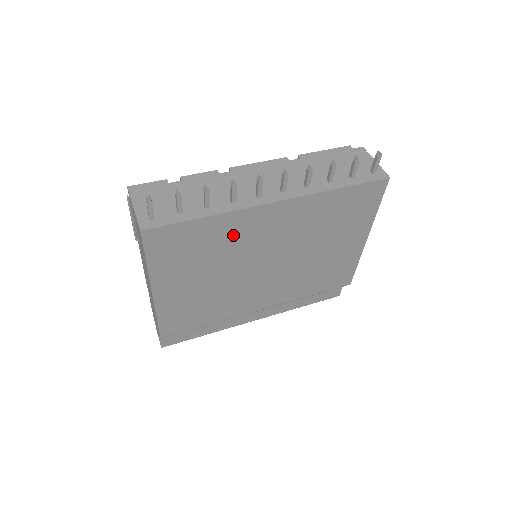
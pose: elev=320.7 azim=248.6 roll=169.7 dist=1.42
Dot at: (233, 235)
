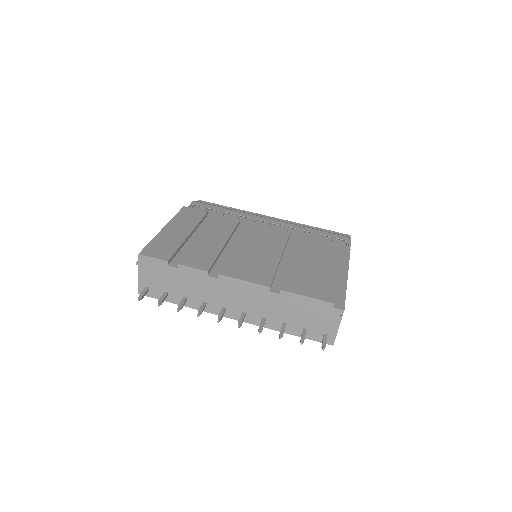
Dot at: occluded
